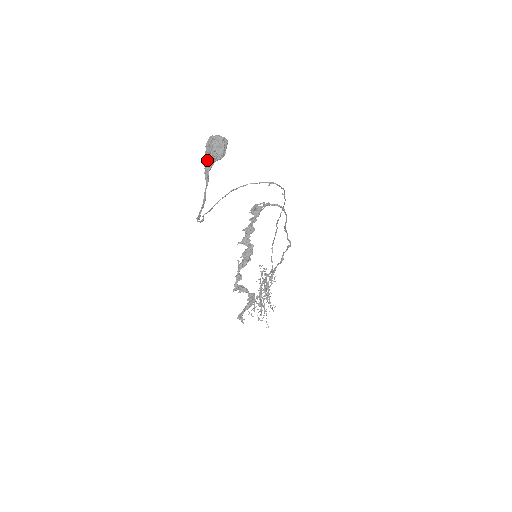
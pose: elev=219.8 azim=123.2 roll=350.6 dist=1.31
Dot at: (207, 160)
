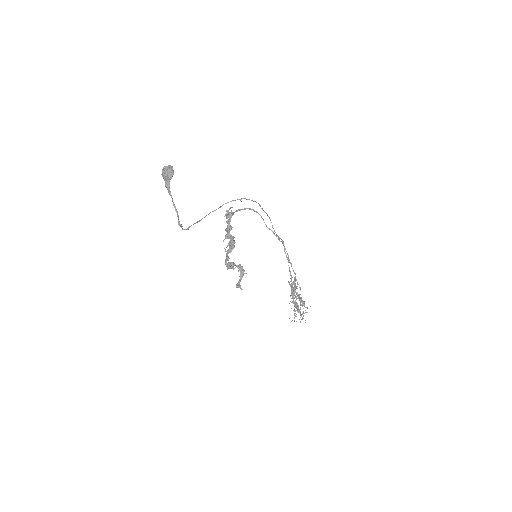
Dot at: (166, 183)
